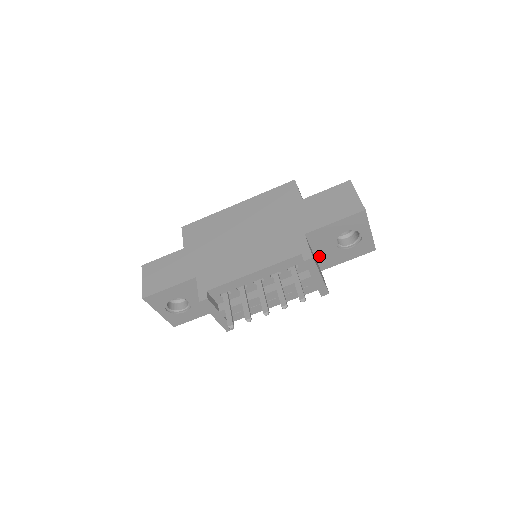
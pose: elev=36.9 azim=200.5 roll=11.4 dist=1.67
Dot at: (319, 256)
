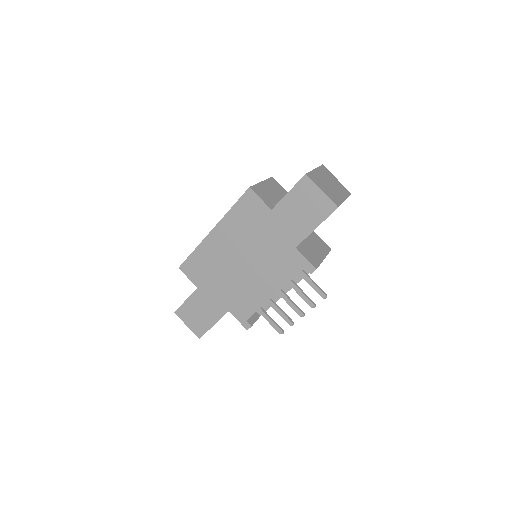
Dot at: occluded
